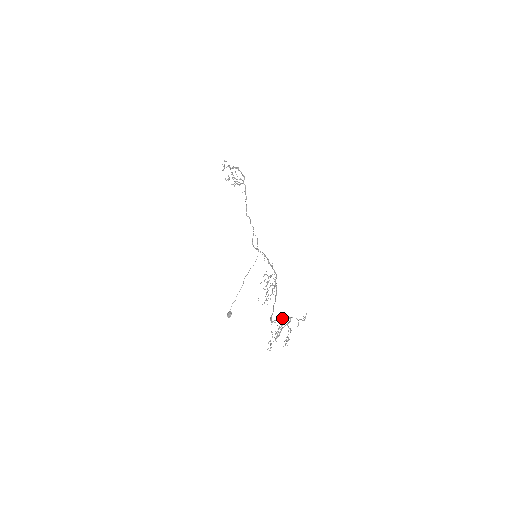
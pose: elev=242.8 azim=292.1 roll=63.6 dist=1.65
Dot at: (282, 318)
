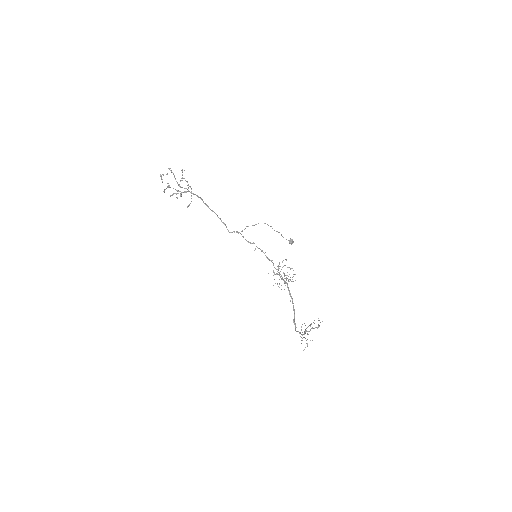
Dot at: occluded
